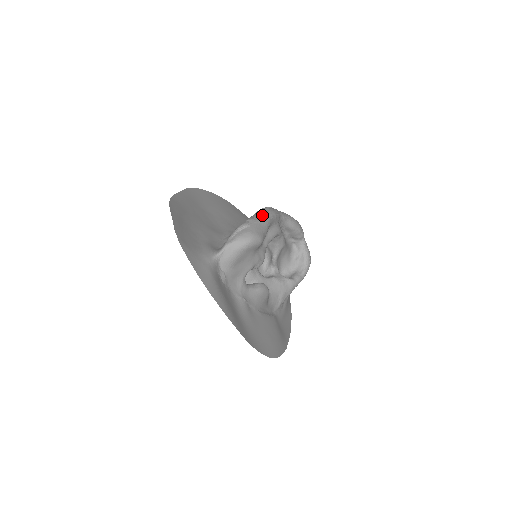
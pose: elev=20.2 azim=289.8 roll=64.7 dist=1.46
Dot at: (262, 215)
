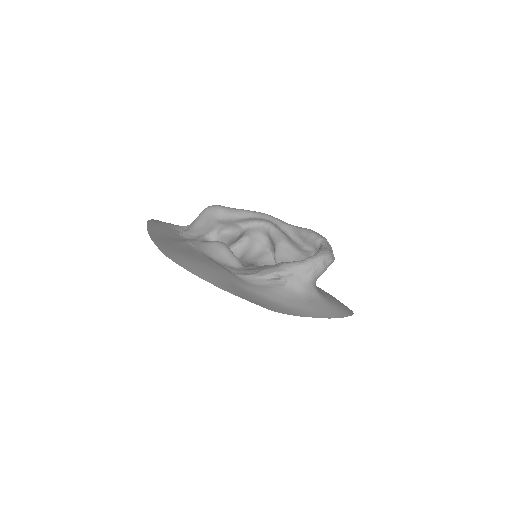
Dot at: occluded
